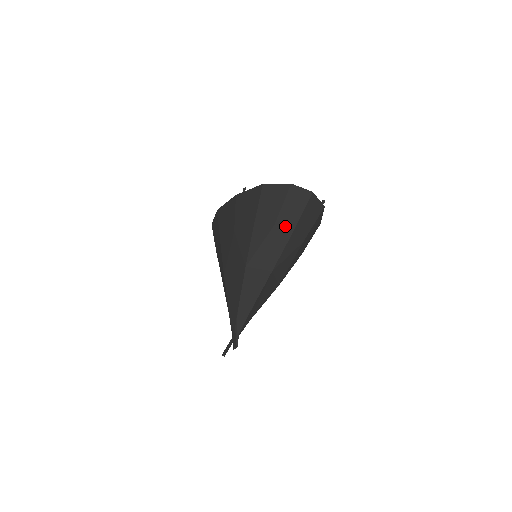
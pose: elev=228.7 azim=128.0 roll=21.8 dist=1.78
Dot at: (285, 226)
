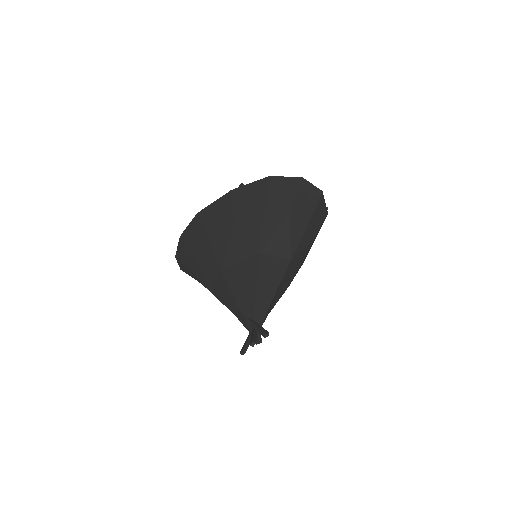
Dot at: (300, 217)
